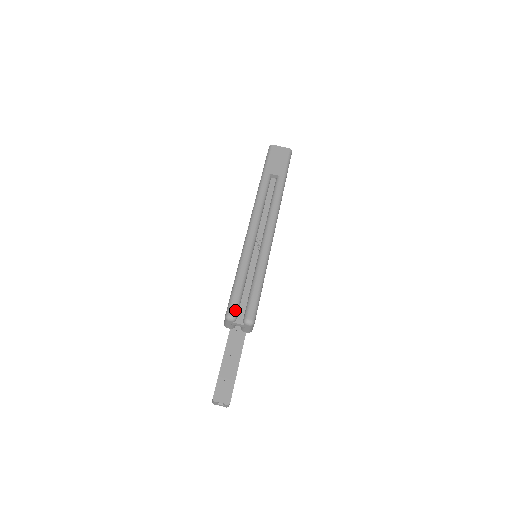
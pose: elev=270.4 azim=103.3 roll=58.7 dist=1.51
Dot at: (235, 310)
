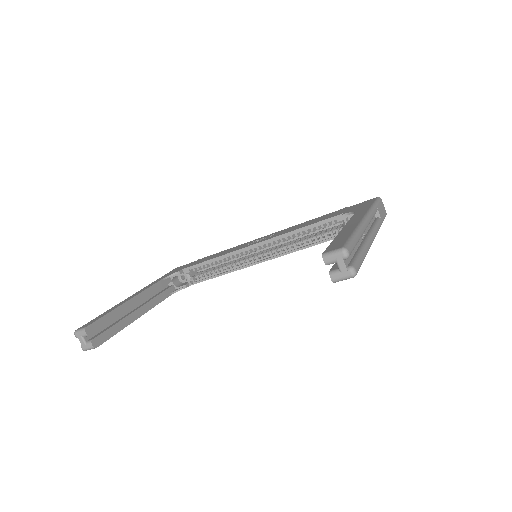
Dot at: (351, 252)
